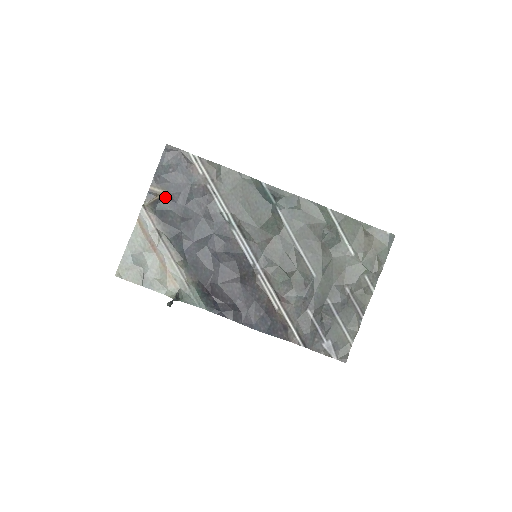
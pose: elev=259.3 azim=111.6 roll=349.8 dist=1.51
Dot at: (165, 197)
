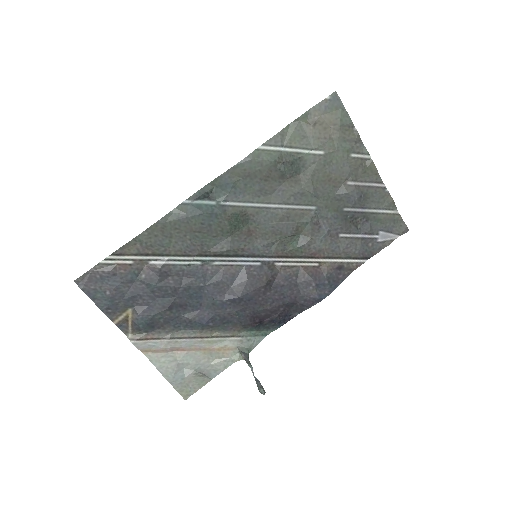
Dot at: (135, 314)
